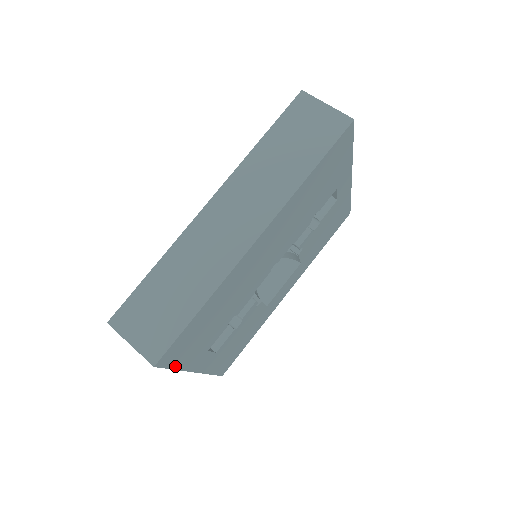
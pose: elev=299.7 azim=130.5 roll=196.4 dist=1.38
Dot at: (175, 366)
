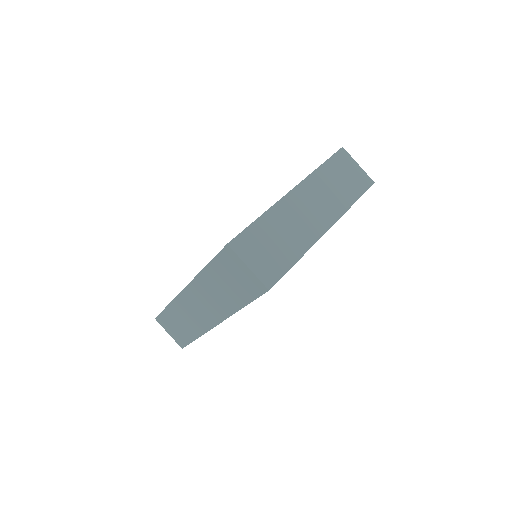
Dot at: occluded
